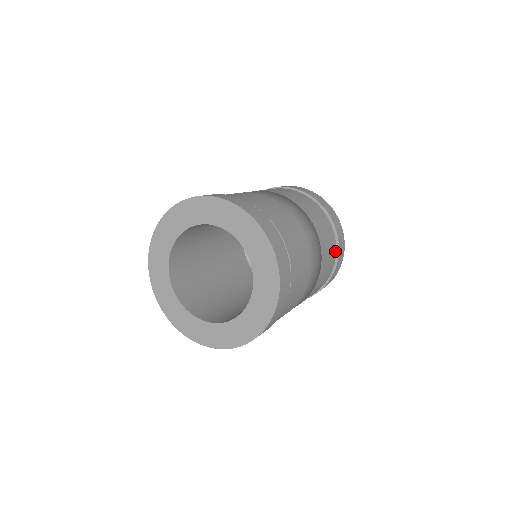
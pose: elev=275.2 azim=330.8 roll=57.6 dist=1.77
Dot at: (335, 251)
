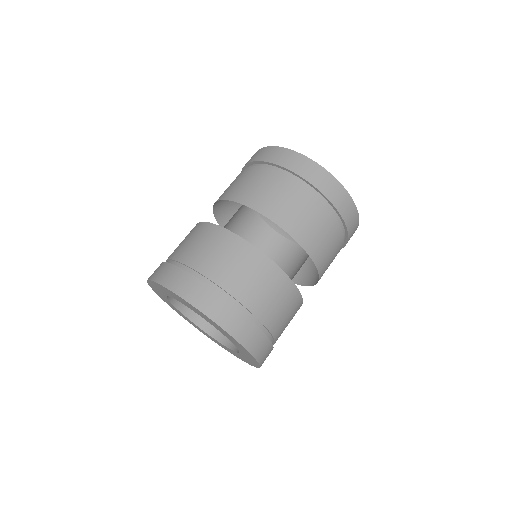
Dot at: (342, 239)
